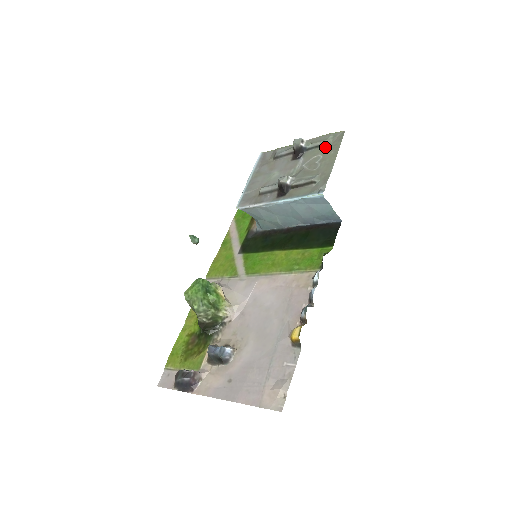
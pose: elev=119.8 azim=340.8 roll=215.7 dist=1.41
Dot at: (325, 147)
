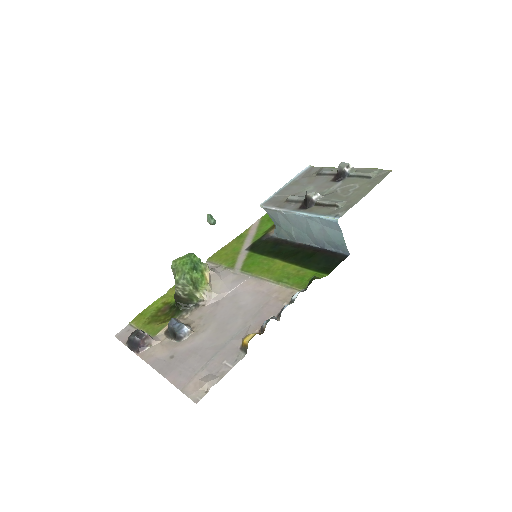
Dot at: (366, 179)
